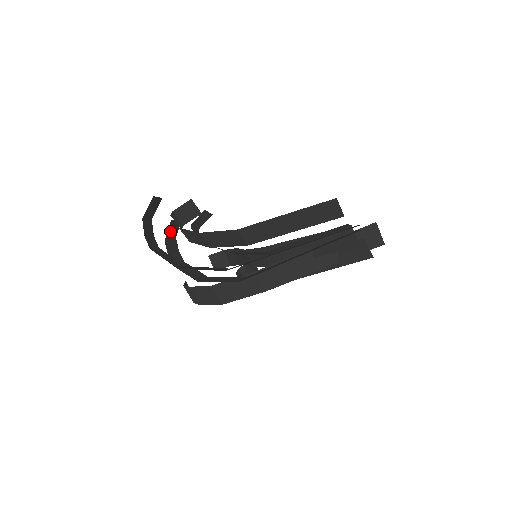
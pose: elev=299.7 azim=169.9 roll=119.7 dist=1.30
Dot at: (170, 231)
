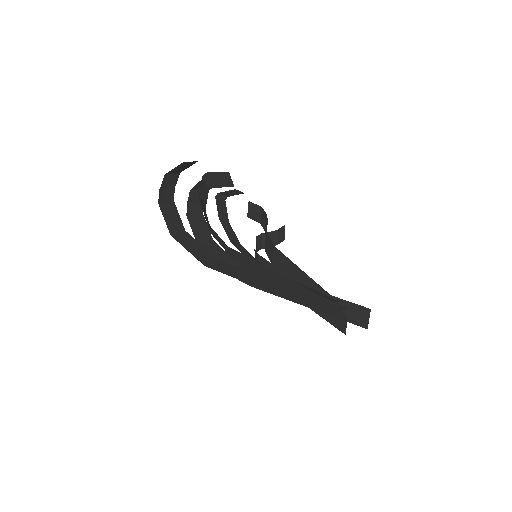
Dot at: (200, 184)
